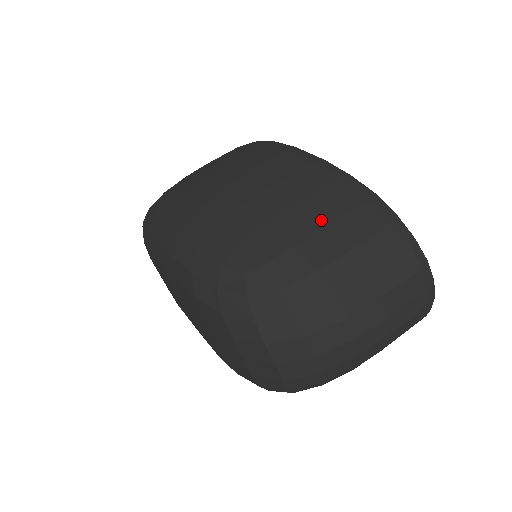
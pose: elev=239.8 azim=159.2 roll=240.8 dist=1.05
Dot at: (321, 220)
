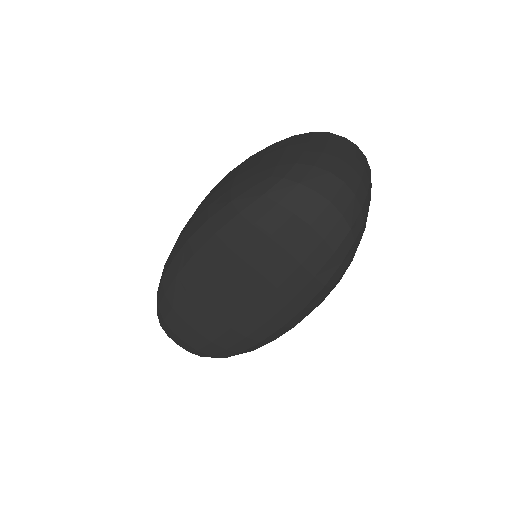
Dot at: (282, 148)
